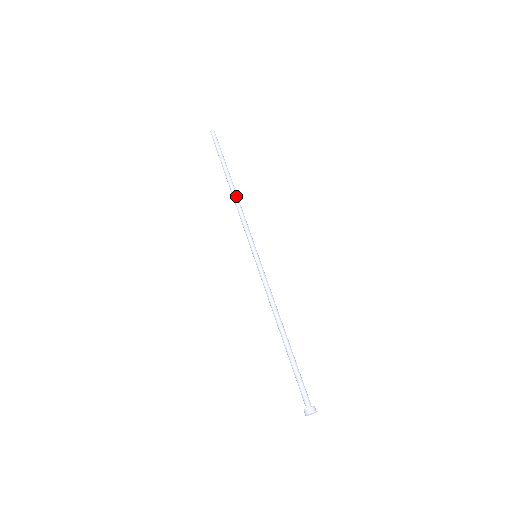
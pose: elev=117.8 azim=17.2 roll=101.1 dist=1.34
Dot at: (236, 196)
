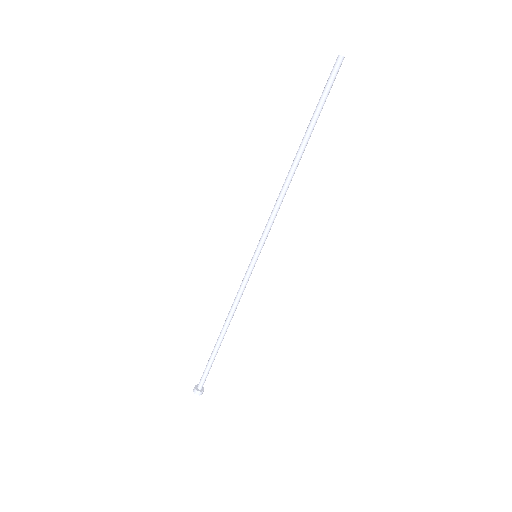
Dot at: (291, 179)
